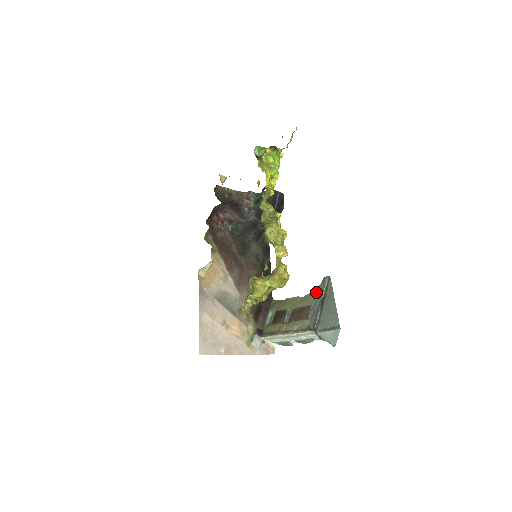
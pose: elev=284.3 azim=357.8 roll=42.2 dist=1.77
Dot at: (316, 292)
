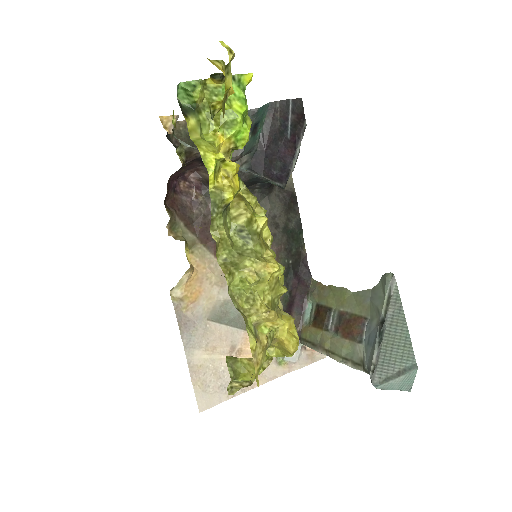
Dot at: (372, 296)
